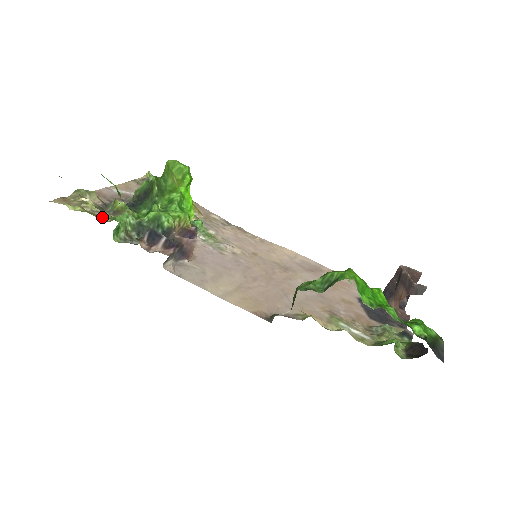
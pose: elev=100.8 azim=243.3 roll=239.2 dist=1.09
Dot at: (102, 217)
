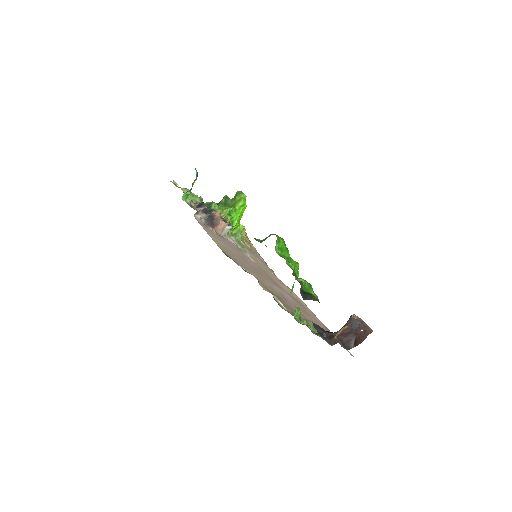
Dot at: occluded
